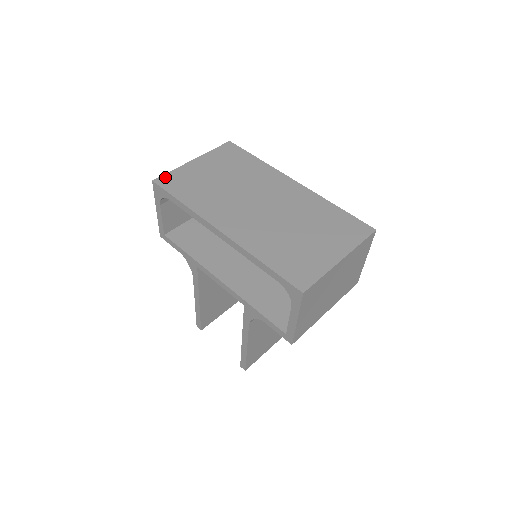
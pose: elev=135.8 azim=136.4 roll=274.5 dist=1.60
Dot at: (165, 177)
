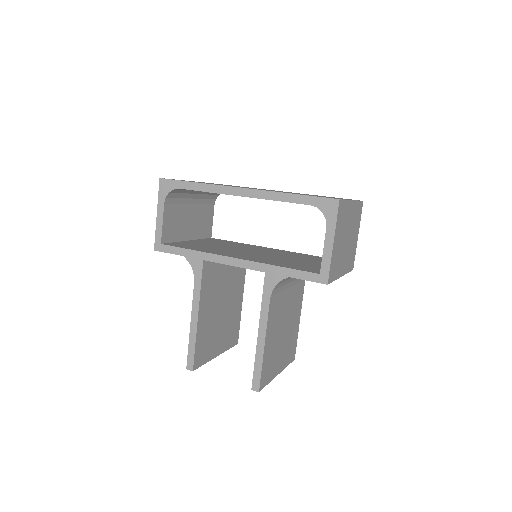
Dot at: occluded
